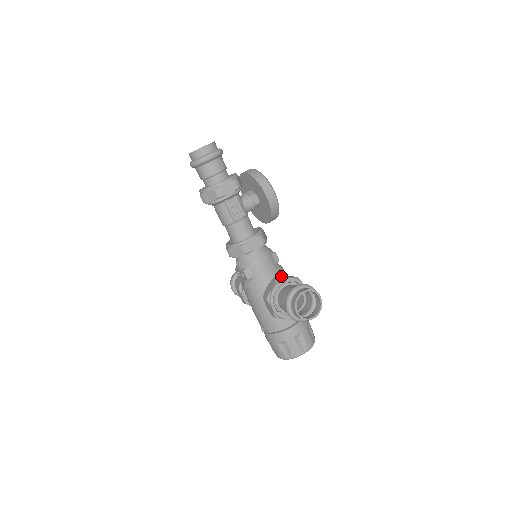
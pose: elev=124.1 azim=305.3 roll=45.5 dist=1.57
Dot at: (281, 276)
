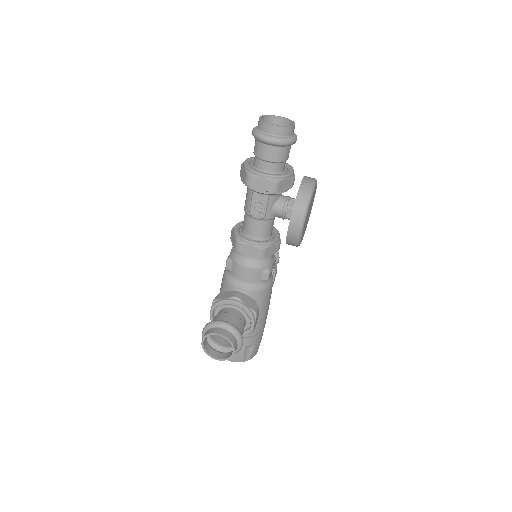
Dot at: (243, 297)
